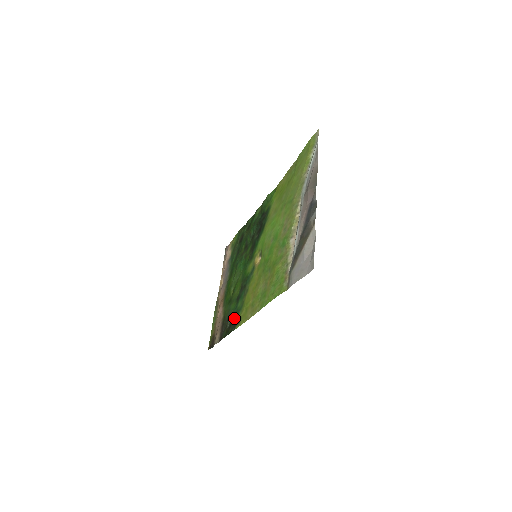
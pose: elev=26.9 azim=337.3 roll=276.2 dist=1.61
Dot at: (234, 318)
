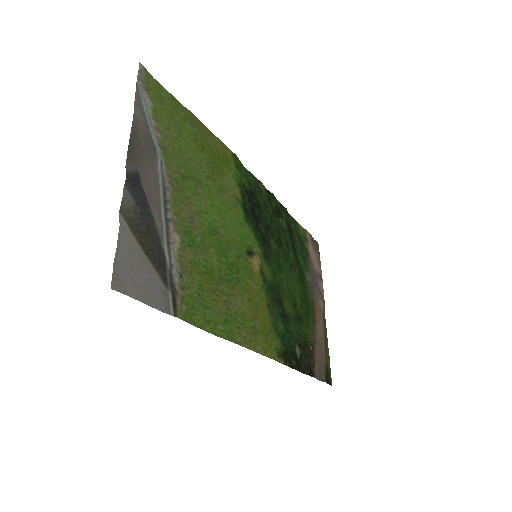
Dot at: (287, 346)
